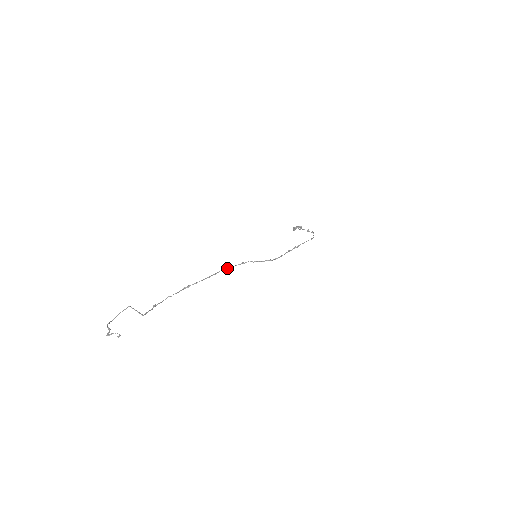
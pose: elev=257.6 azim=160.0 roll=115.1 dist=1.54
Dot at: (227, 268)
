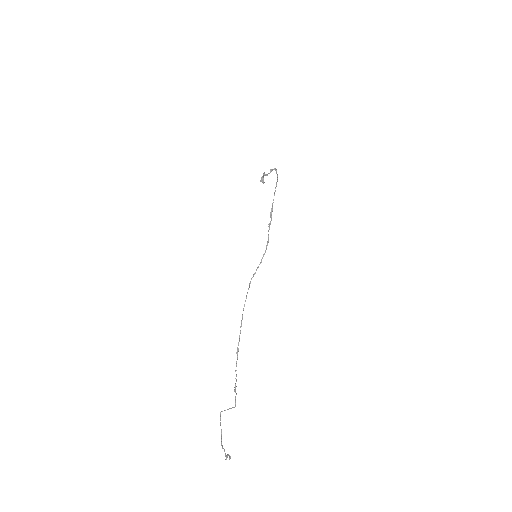
Dot at: occluded
